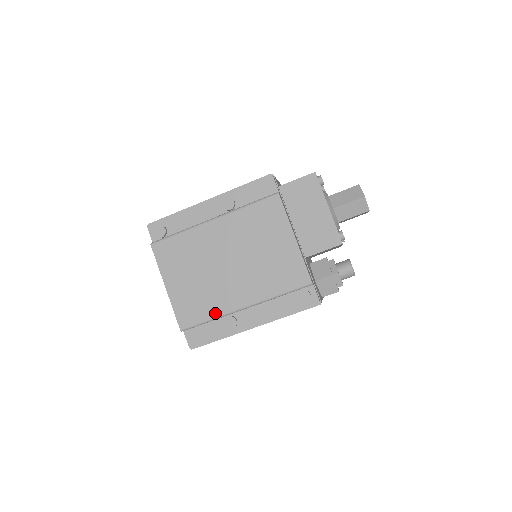
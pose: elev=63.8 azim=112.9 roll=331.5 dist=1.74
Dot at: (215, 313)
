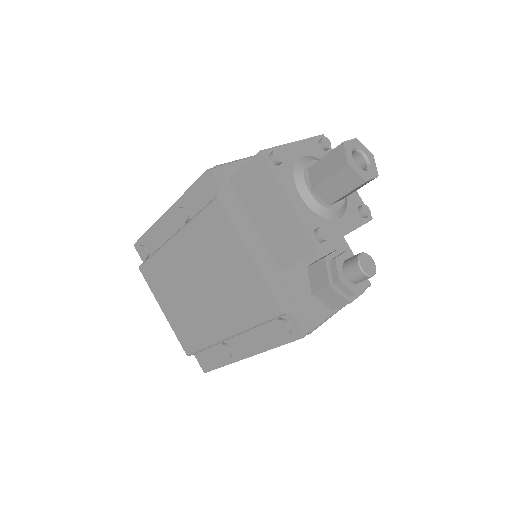
Dot at: (206, 341)
